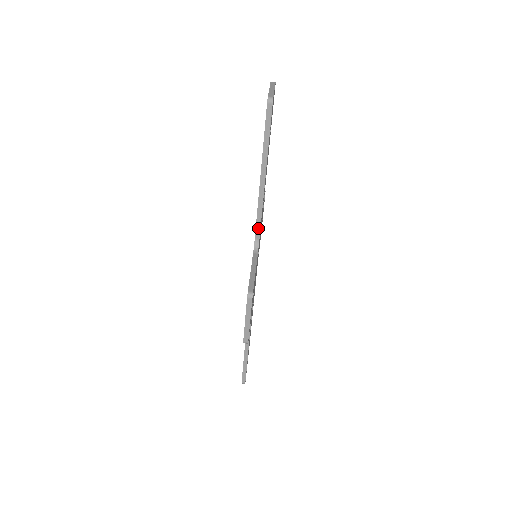
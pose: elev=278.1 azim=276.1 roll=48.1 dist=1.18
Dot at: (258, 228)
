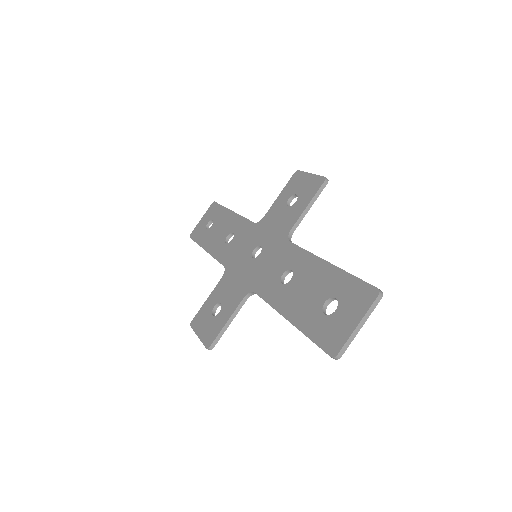
Dot at: (262, 298)
